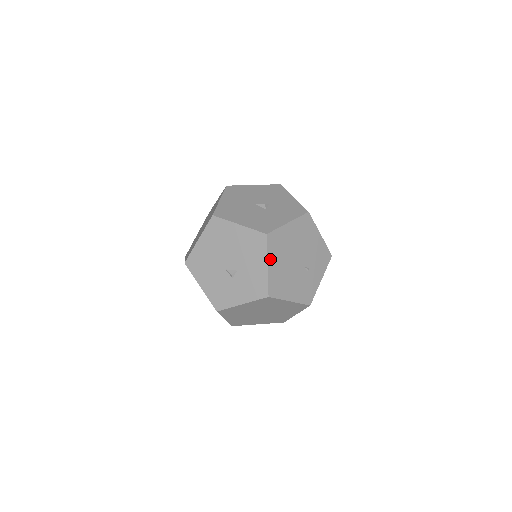
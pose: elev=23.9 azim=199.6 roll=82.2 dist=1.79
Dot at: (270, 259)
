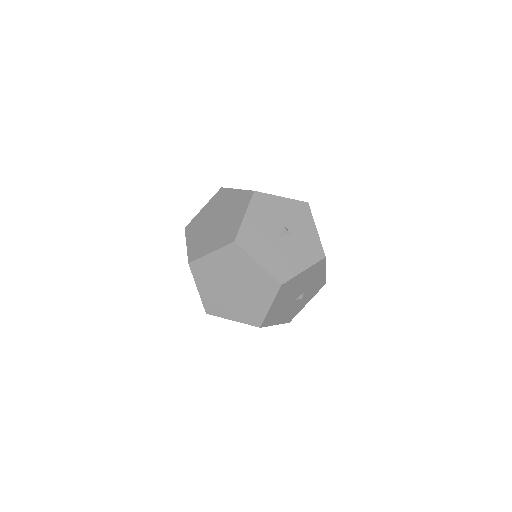
Dot at: occluded
